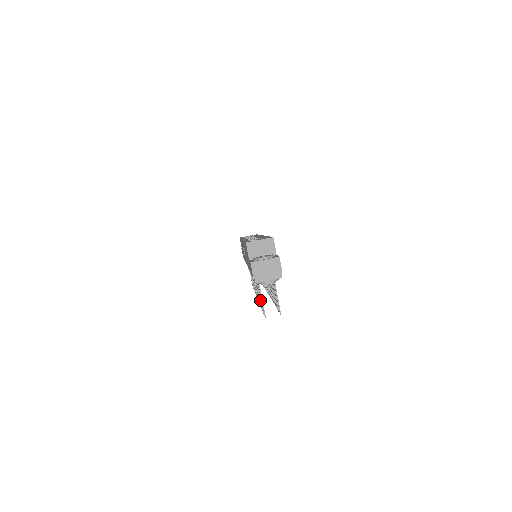
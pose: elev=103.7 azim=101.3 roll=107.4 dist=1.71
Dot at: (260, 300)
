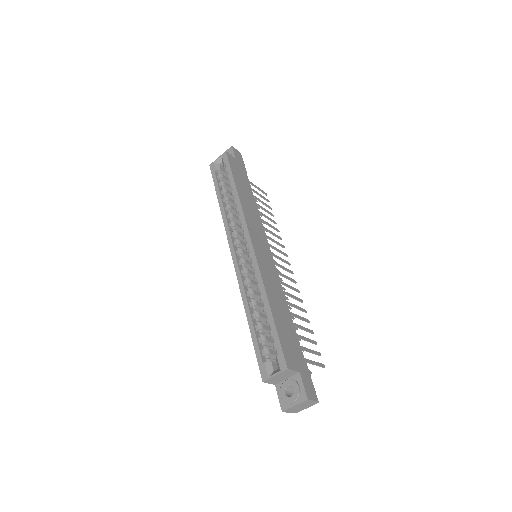
Dot at: occluded
